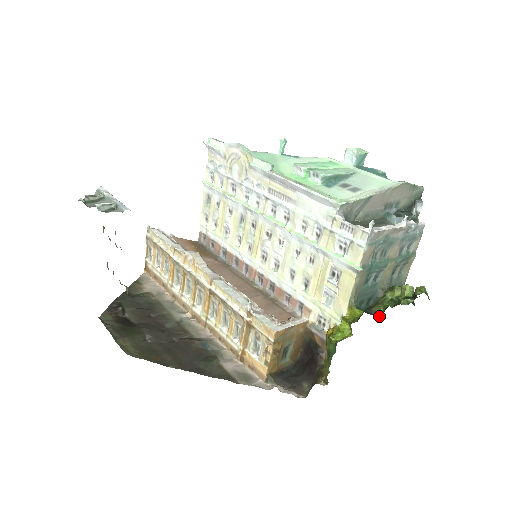
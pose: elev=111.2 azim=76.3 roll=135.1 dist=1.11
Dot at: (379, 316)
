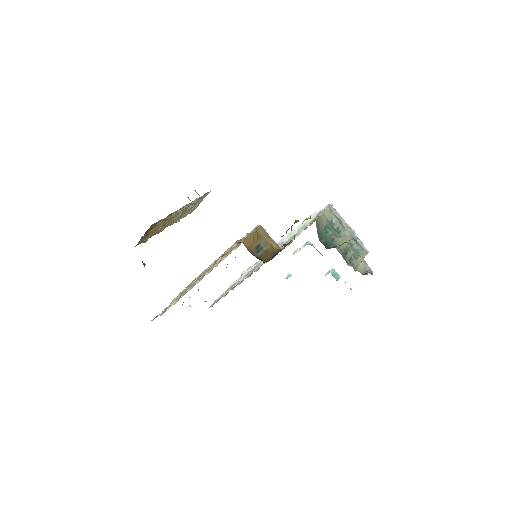
Dot at: occluded
